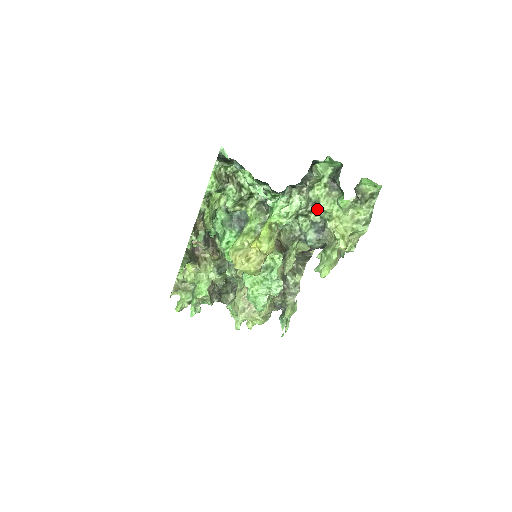
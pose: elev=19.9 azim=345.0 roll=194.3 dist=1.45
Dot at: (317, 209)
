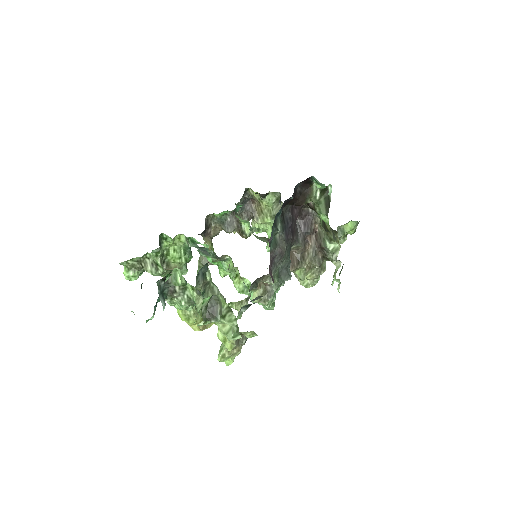
Dot at: occluded
